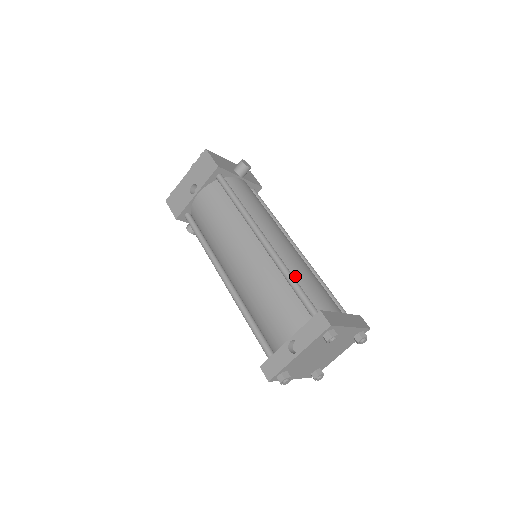
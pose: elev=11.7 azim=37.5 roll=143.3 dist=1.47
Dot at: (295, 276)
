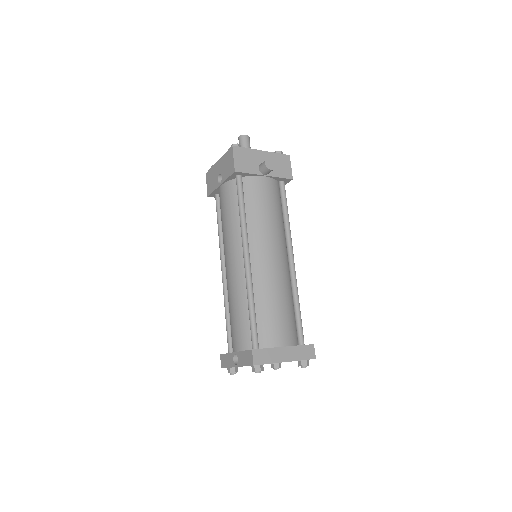
Dot at: (259, 303)
